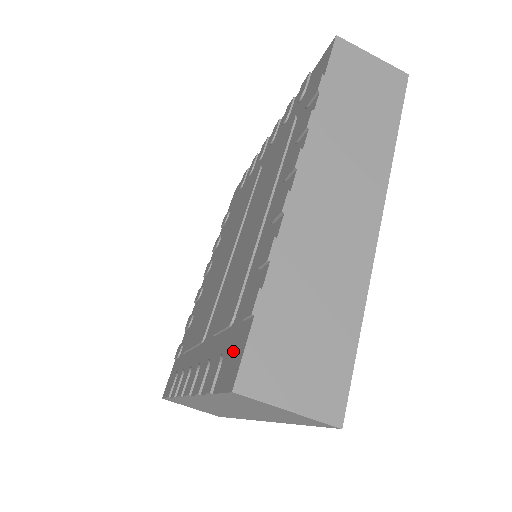
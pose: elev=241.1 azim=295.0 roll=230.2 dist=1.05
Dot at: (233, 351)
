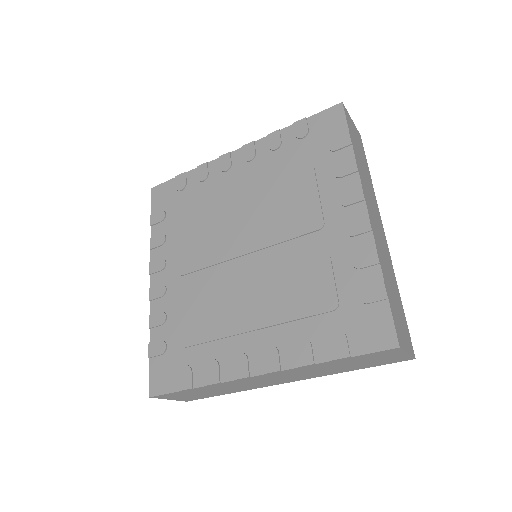
Dot at: (166, 372)
